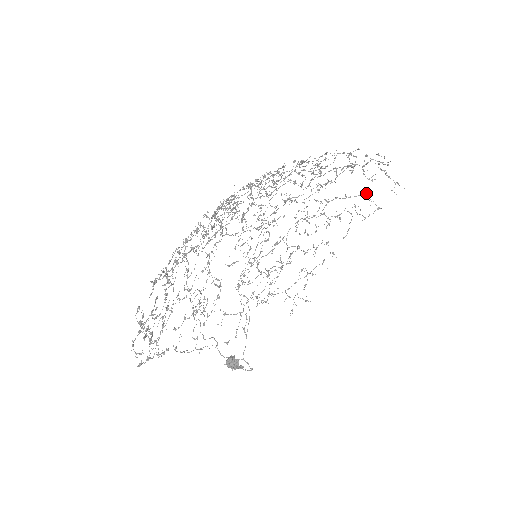
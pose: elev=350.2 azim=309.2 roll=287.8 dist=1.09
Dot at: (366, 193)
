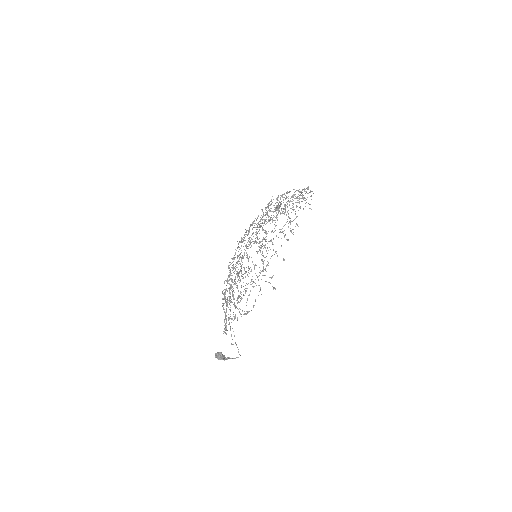
Dot at: occluded
